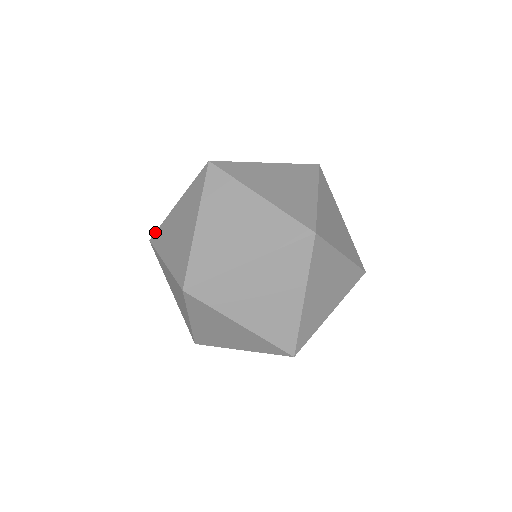
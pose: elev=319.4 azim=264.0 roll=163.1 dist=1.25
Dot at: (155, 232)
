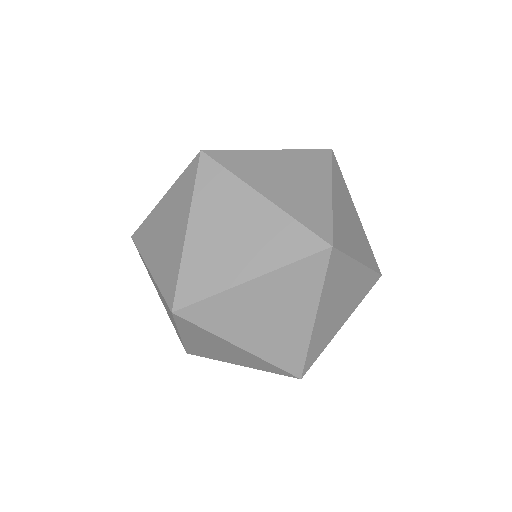
Dot at: (138, 228)
